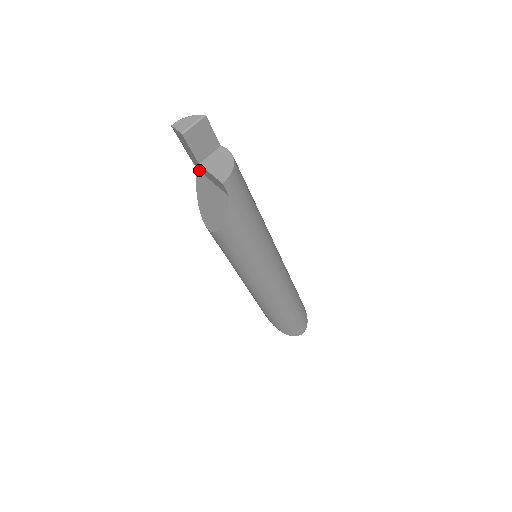
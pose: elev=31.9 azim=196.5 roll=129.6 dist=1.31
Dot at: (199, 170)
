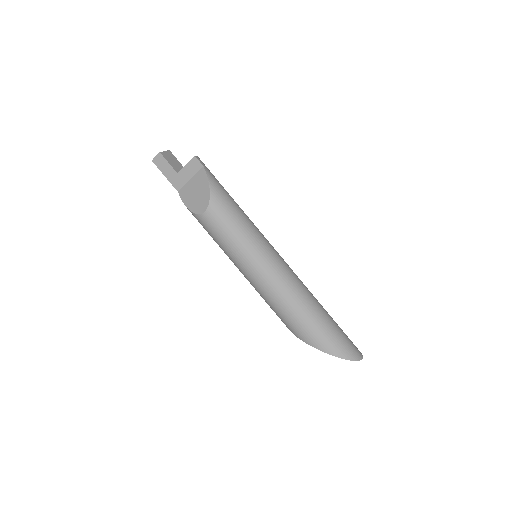
Dot at: (180, 187)
